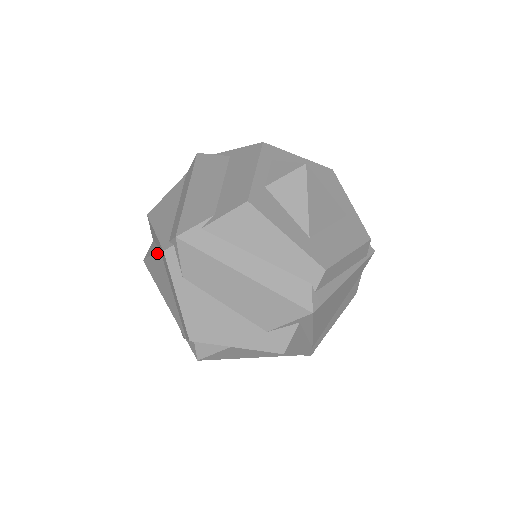
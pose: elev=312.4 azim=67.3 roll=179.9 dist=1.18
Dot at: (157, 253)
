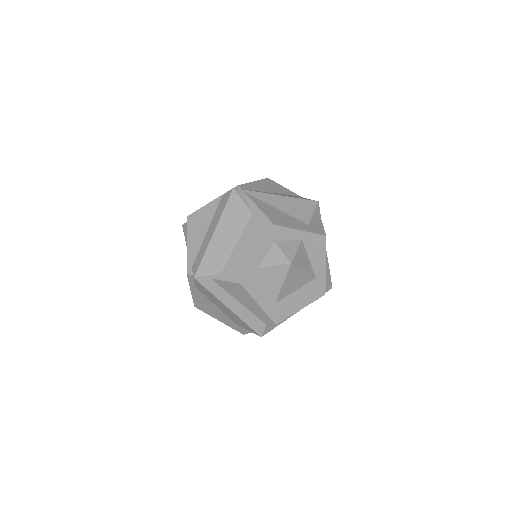
Dot at: occluded
